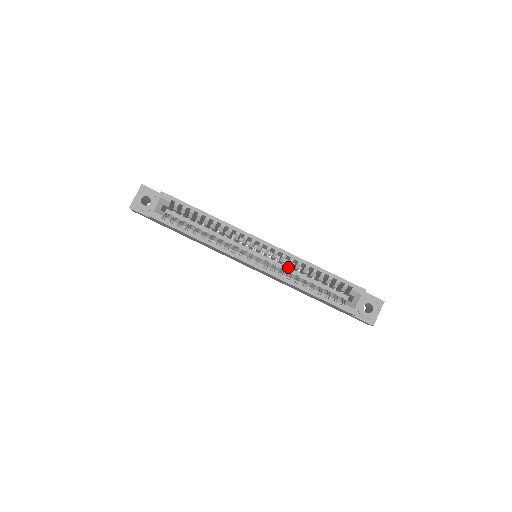
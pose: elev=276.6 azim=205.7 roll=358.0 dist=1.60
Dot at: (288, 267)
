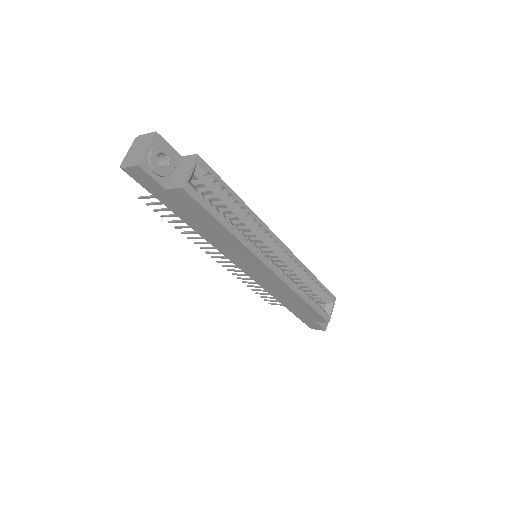
Dot at: occluded
